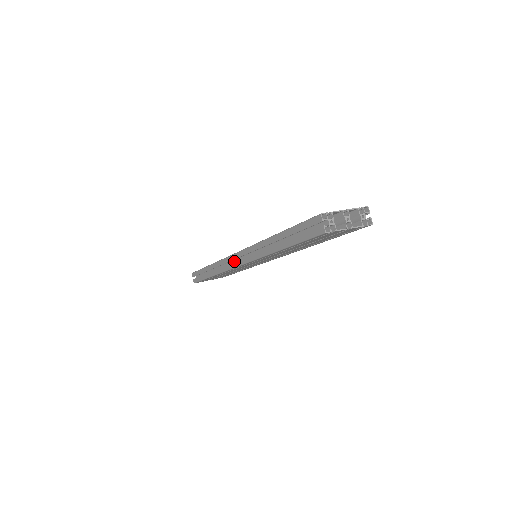
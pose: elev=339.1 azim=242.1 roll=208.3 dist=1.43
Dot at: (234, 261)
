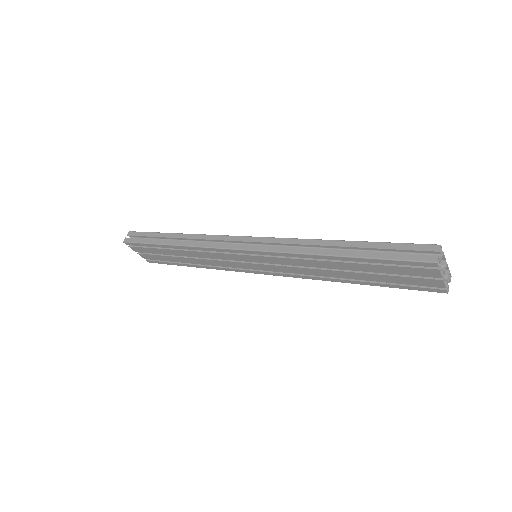
Dot at: occluded
